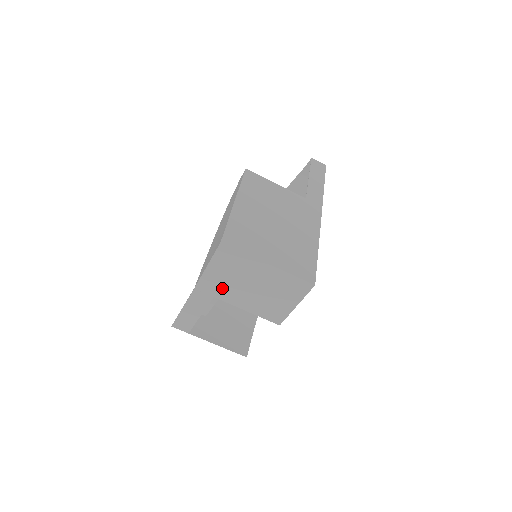
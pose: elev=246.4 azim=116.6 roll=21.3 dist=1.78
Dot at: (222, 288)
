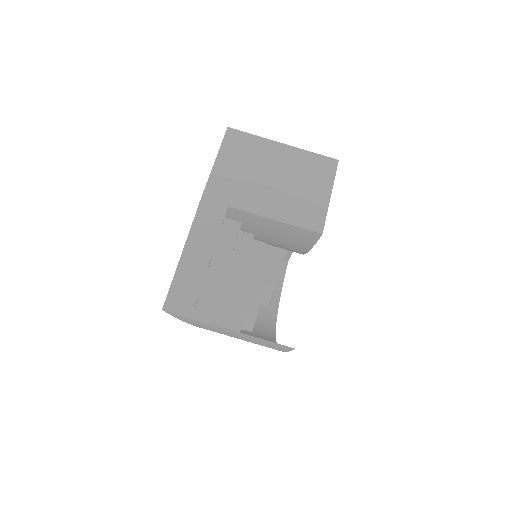
Dot at: (237, 189)
